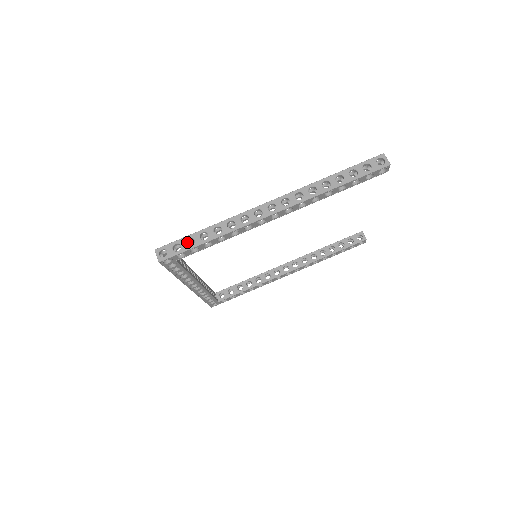
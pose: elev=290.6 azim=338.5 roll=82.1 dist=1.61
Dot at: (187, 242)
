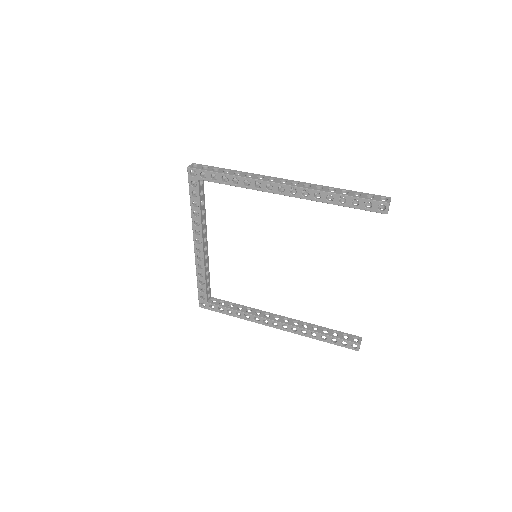
Dot at: occluded
